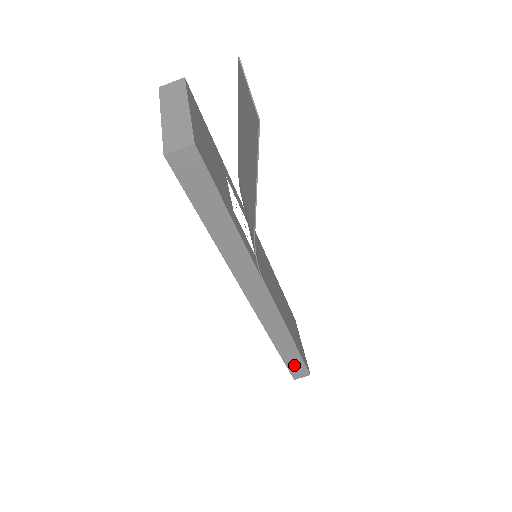
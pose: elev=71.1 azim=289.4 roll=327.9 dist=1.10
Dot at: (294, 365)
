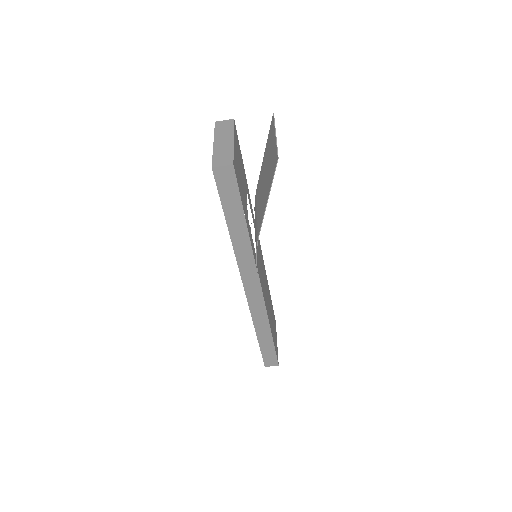
Dot at: (267, 353)
